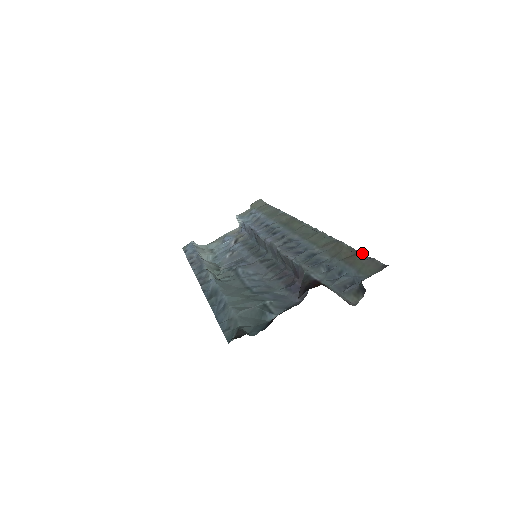
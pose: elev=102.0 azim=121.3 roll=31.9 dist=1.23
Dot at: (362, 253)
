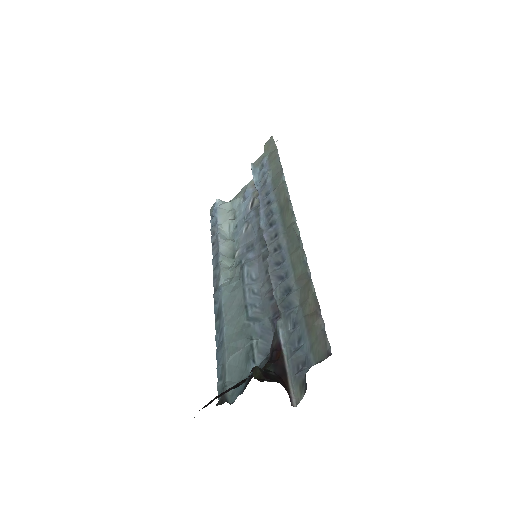
Dot at: (320, 315)
